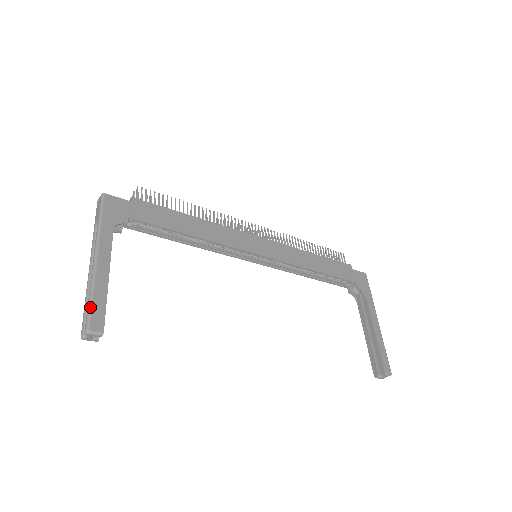
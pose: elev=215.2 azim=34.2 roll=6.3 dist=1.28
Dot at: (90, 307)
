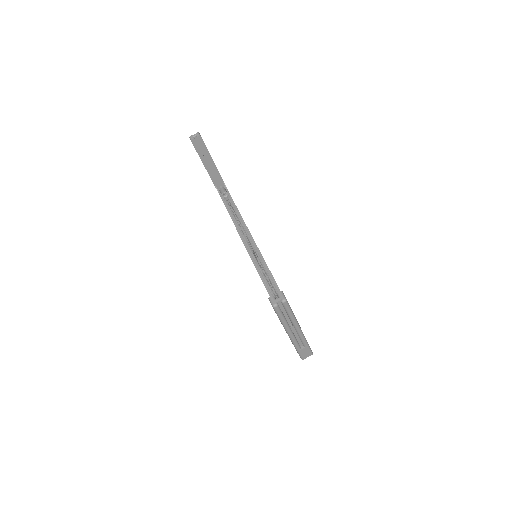
Dot at: occluded
